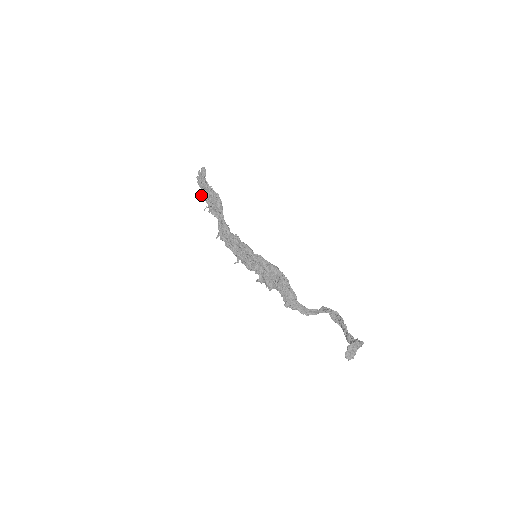
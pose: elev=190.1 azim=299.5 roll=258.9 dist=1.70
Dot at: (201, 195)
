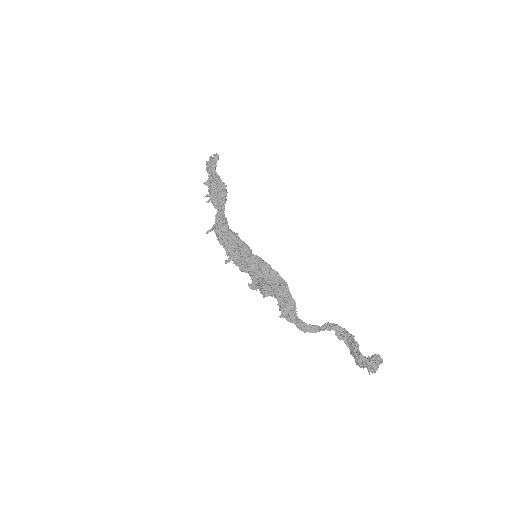
Dot at: (205, 181)
